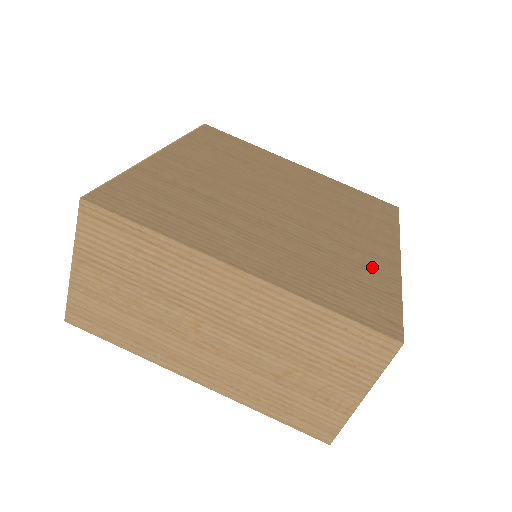
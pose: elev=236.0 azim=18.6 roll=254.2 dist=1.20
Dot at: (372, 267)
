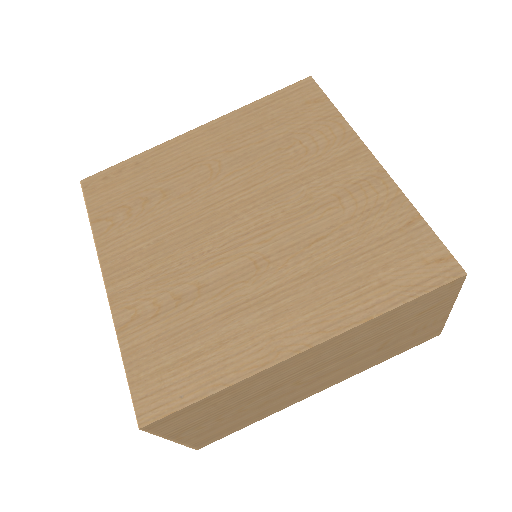
Dot at: (371, 205)
